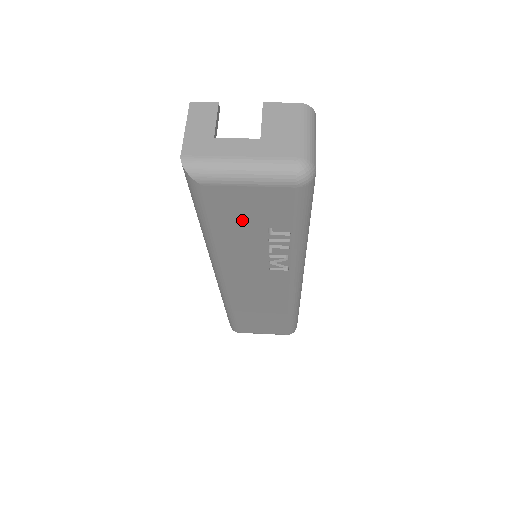
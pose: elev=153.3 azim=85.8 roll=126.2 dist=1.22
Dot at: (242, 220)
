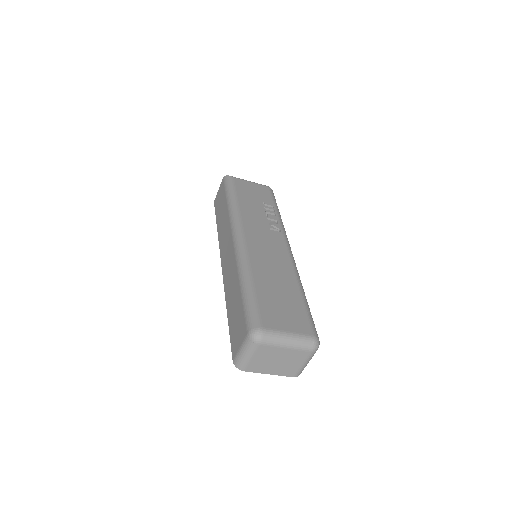
Dot at: (251, 195)
